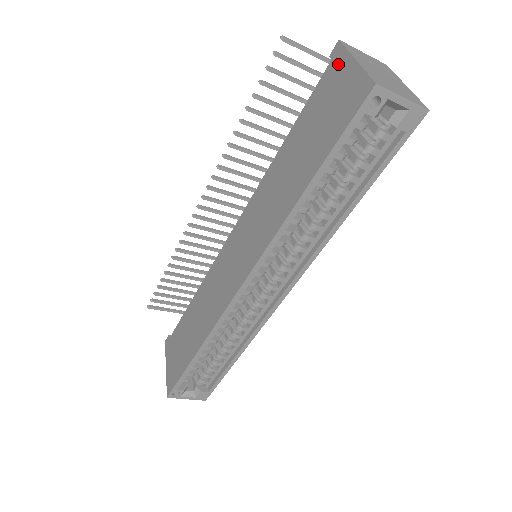
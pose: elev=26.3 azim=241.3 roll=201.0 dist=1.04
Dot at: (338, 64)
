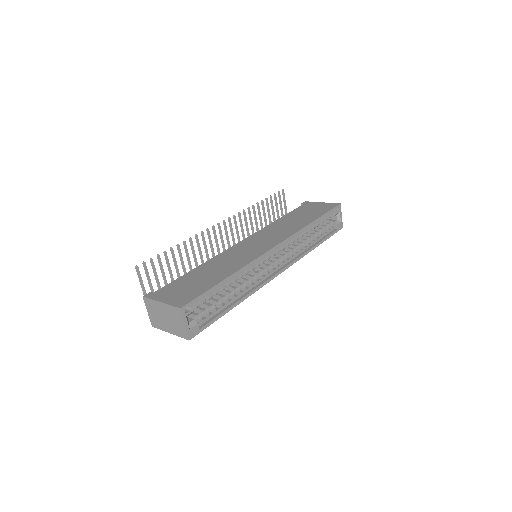
Dot at: (311, 204)
